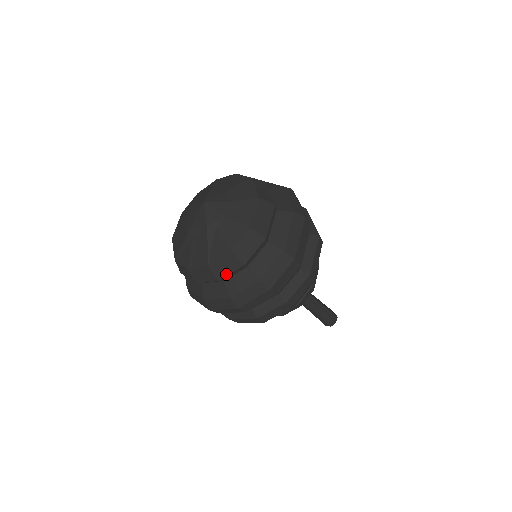
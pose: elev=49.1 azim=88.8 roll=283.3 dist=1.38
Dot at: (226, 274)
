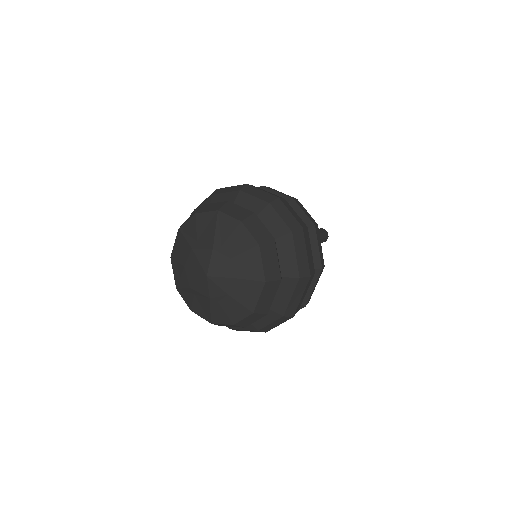
Dot at: (227, 326)
